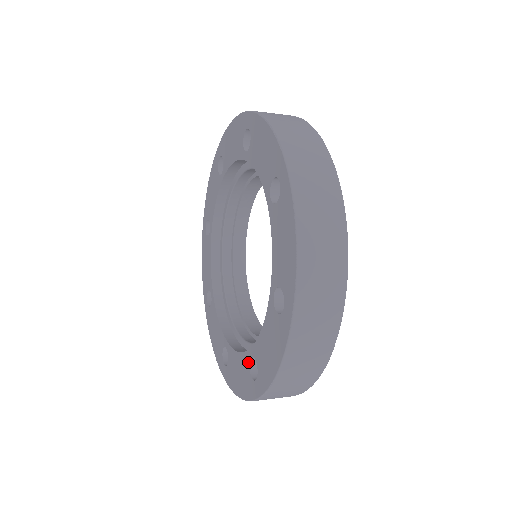
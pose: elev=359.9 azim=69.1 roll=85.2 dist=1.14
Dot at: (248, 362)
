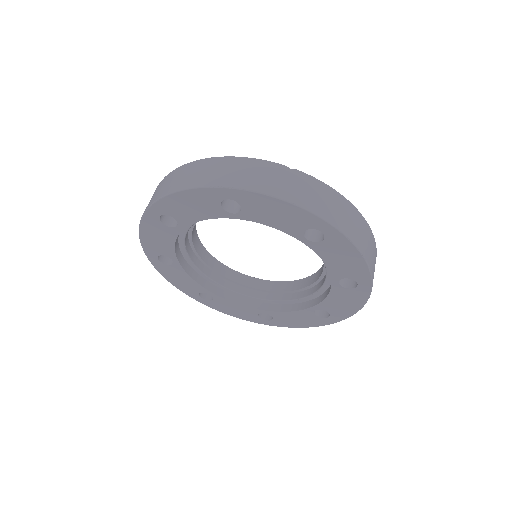
Dot at: (257, 313)
